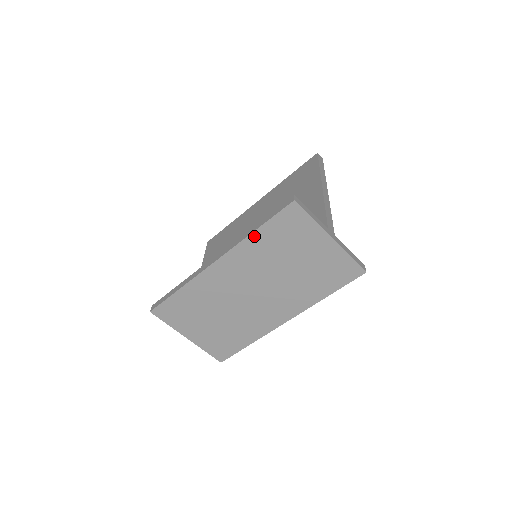
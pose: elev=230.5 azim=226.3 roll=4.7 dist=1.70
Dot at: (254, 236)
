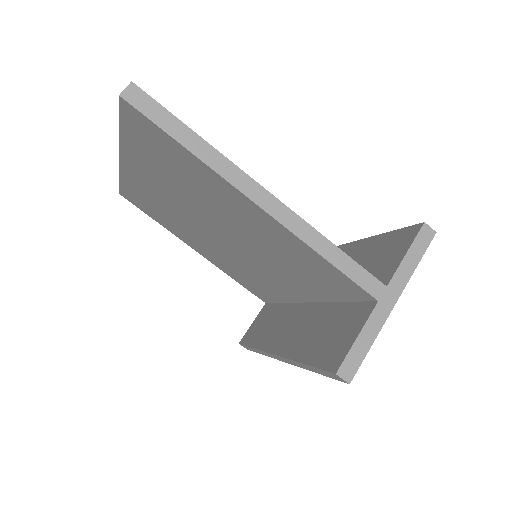
Dot at: occluded
